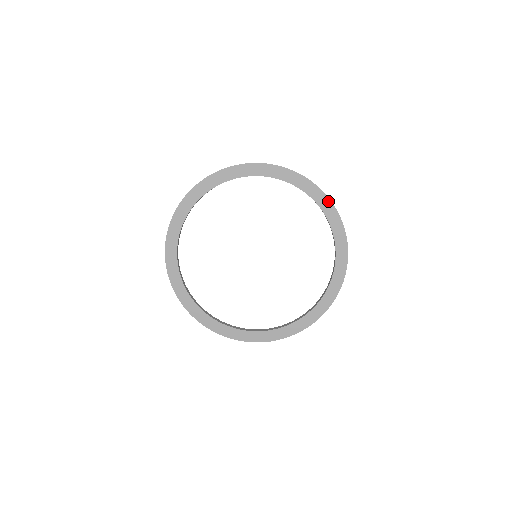
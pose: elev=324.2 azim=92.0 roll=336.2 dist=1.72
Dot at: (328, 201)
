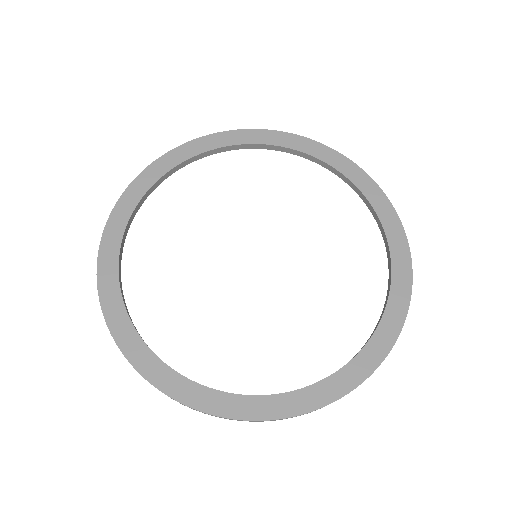
Dot at: (359, 170)
